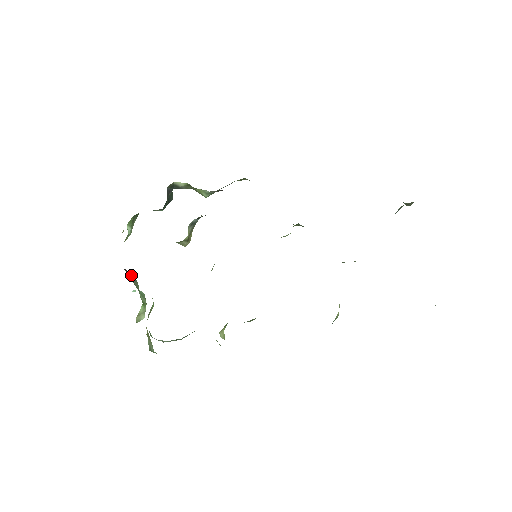
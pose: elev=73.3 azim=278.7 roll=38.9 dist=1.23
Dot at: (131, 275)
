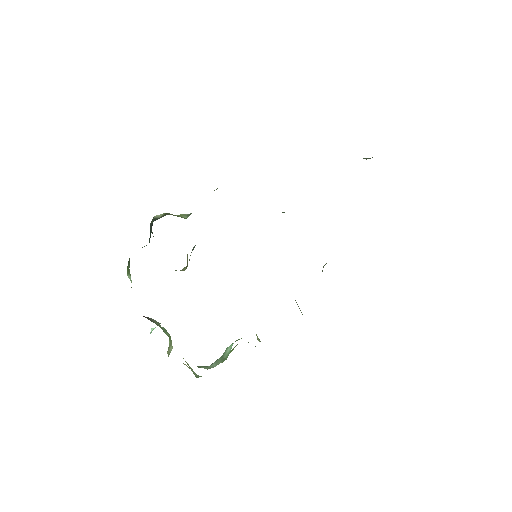
Dot at: (150, 319)
